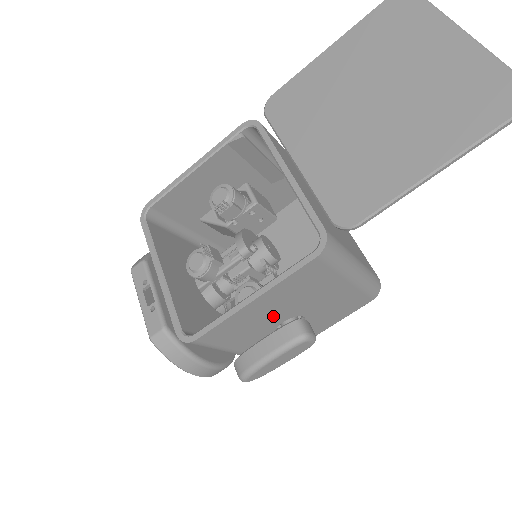
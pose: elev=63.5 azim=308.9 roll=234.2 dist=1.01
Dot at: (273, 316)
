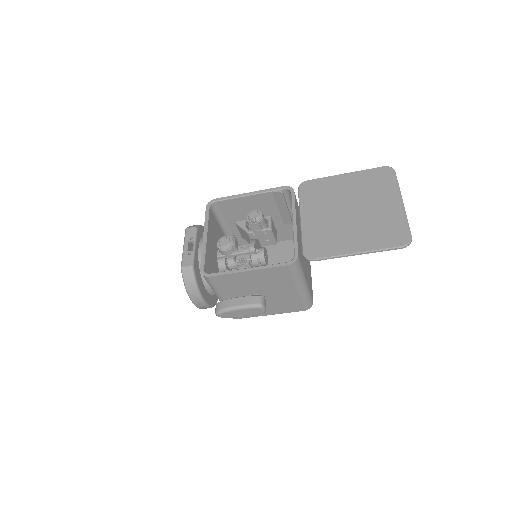
Dot at: (251, 287)
